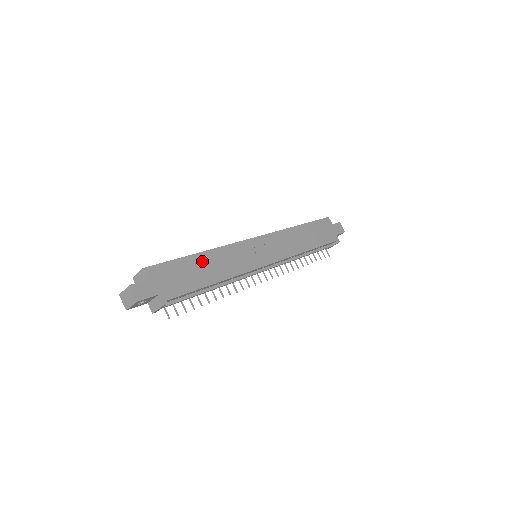
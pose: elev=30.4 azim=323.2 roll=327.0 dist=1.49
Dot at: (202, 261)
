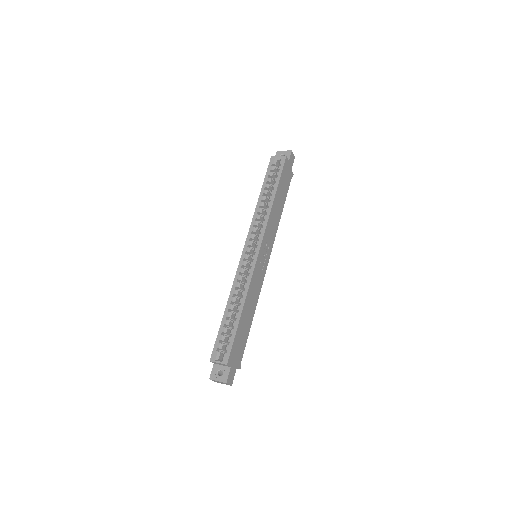
Dot at: (245, 315)
